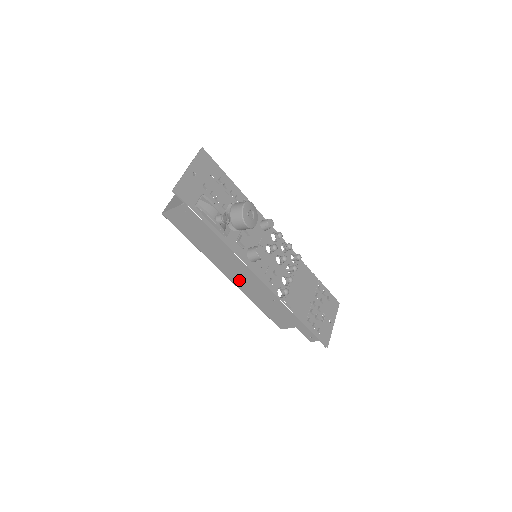
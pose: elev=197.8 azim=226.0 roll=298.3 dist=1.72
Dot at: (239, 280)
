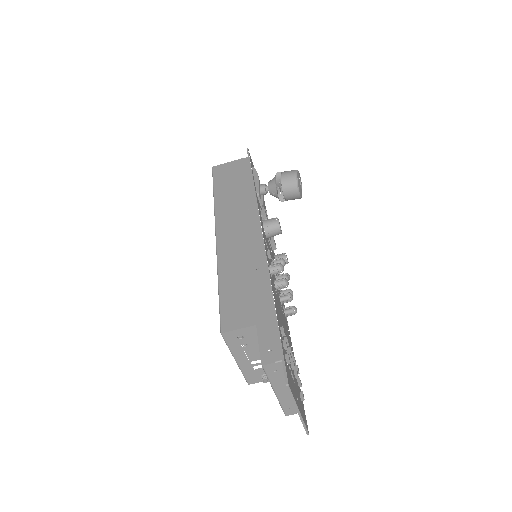
Dot at: (230, 237)
